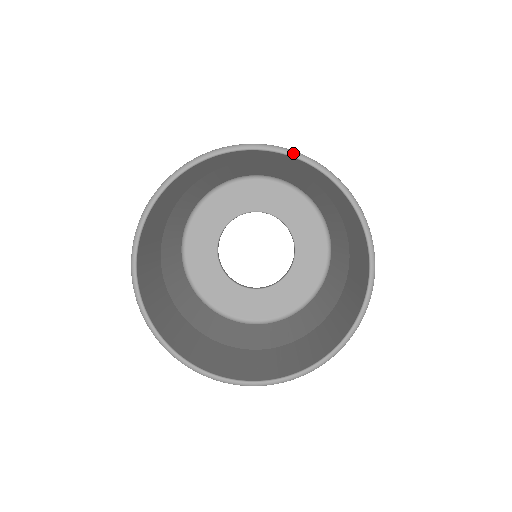
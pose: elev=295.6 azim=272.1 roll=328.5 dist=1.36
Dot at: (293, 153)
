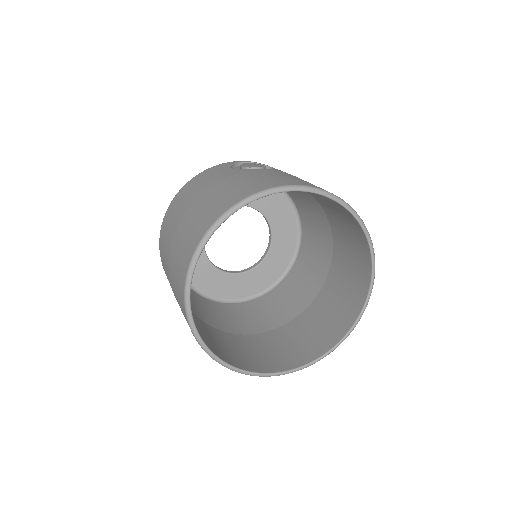
Dot at: (320, 191)
